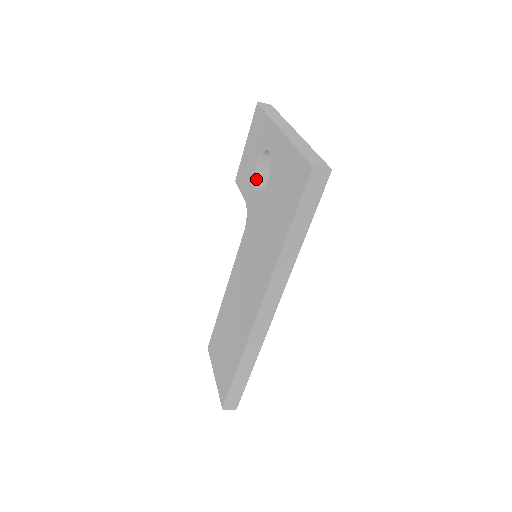
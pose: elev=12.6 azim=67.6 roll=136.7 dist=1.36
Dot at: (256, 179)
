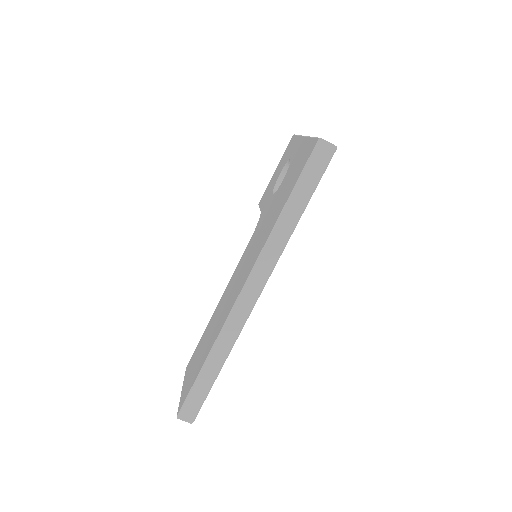
Dot at: (274, 189)
